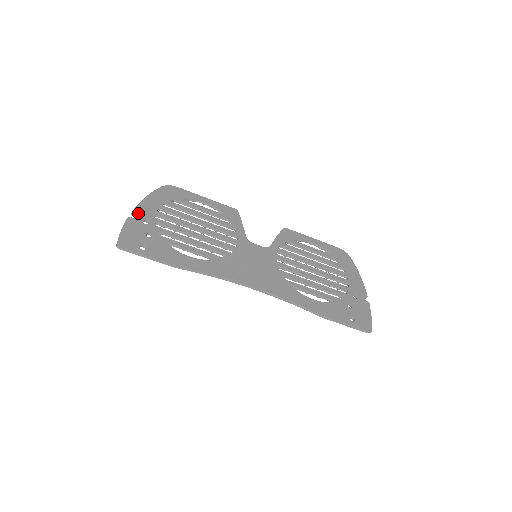
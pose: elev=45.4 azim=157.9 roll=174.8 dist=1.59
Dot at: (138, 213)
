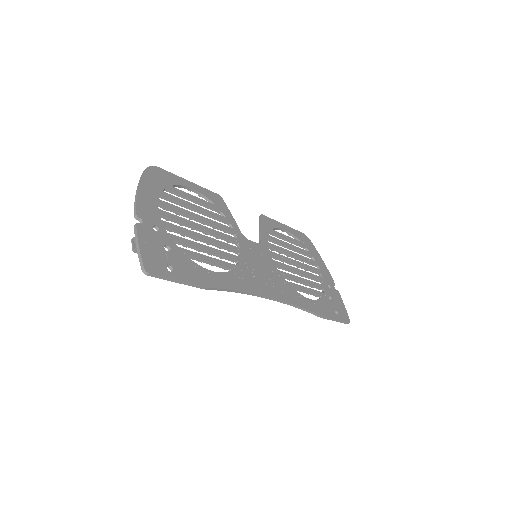
Dot at: (143, 215)
